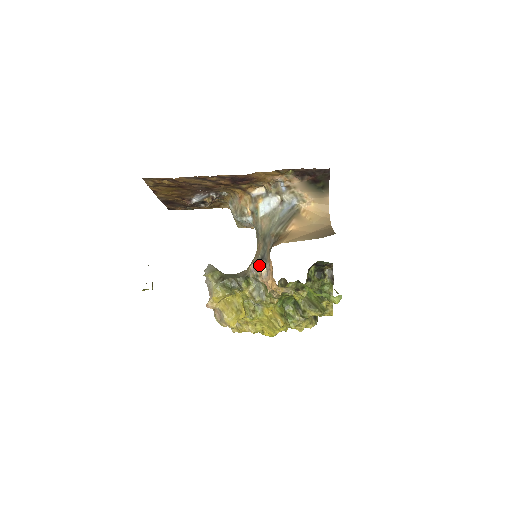
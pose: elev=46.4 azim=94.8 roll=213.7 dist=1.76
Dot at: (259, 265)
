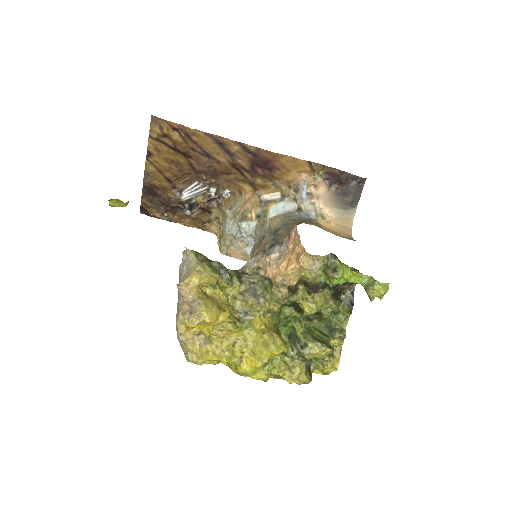
Dot at: (267, 252)
